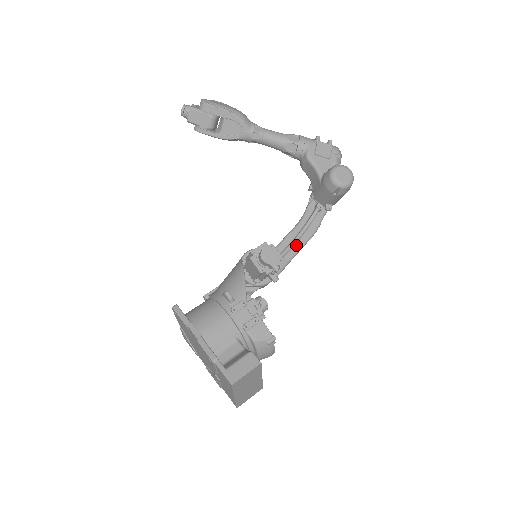
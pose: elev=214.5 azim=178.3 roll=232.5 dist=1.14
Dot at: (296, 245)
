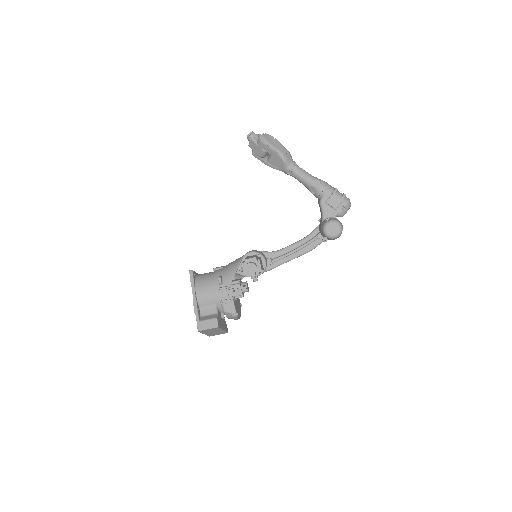
Dot at: (291, 255)
